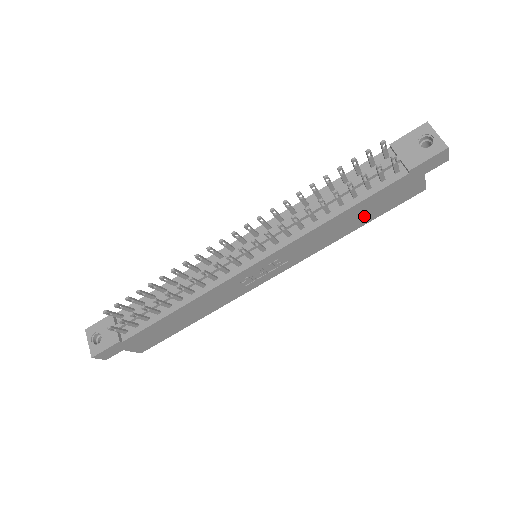
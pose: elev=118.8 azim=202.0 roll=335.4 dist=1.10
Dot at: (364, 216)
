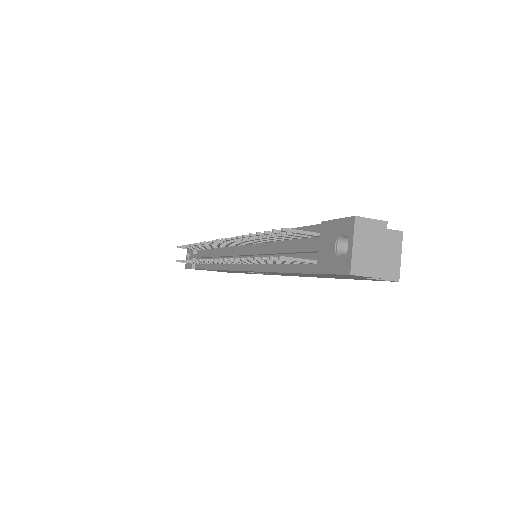
Dot at: occluded
